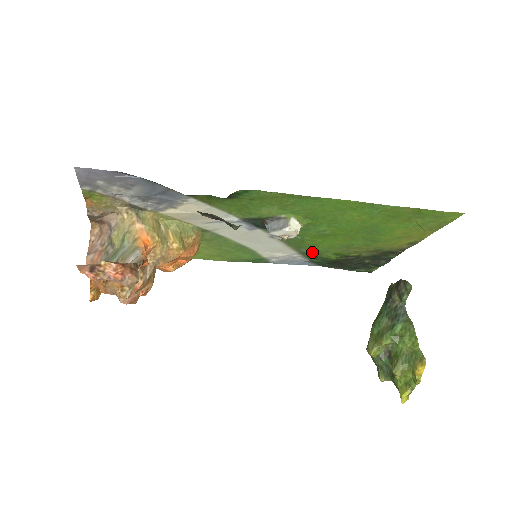
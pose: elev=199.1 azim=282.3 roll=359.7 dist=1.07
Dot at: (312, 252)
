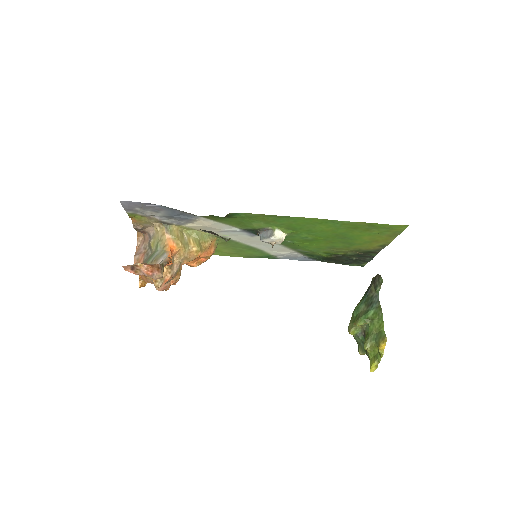
Dot at: (307, 251)
